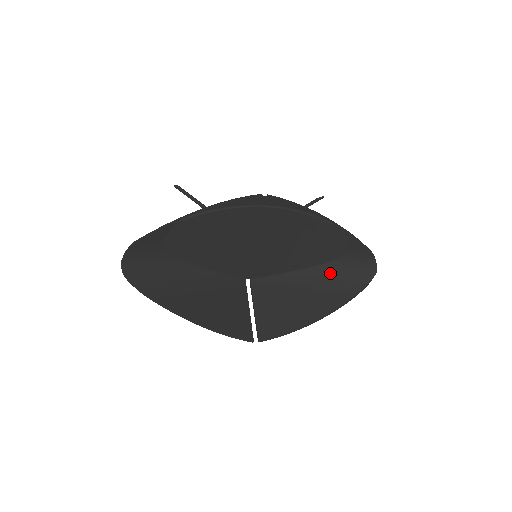
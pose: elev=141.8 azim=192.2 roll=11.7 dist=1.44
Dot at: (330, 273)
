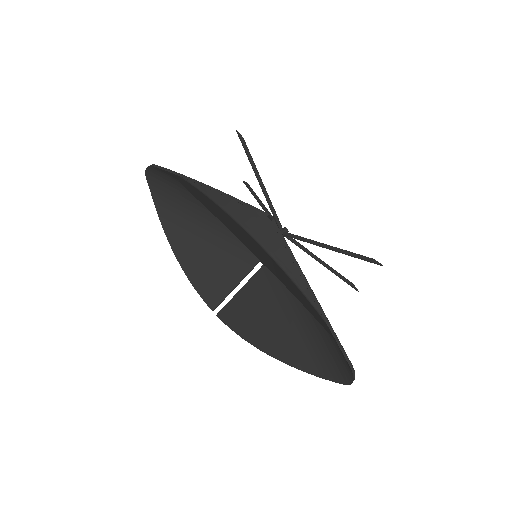
Dot at: (317, 334)
